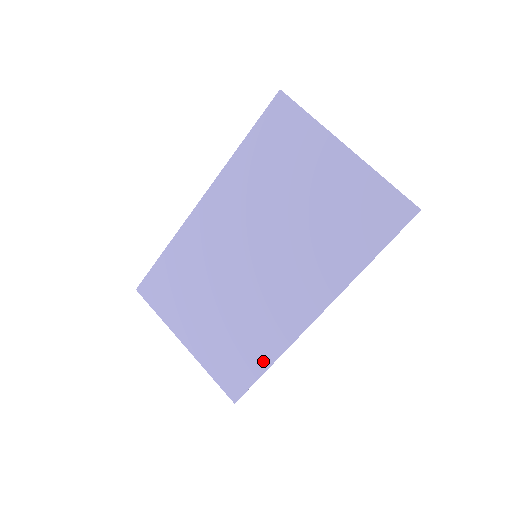
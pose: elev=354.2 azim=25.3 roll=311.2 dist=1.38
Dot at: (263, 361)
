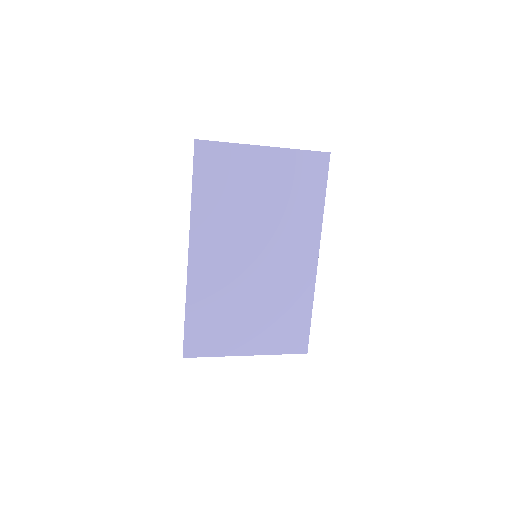
Dot at: (306, 312)
